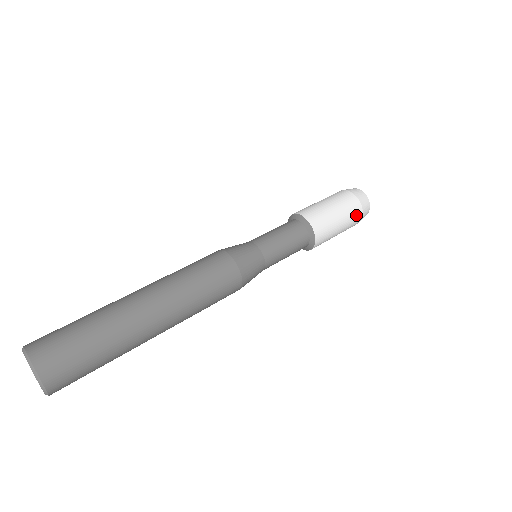
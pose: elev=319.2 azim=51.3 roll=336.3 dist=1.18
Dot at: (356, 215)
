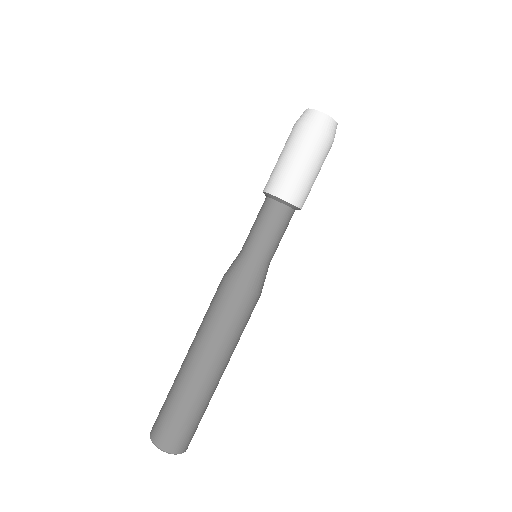
Dot at: occluded
